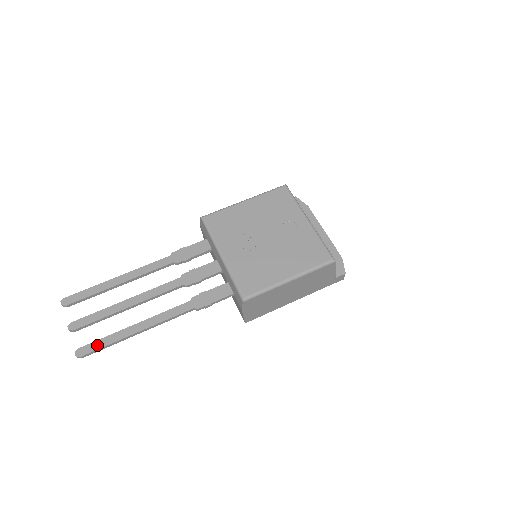
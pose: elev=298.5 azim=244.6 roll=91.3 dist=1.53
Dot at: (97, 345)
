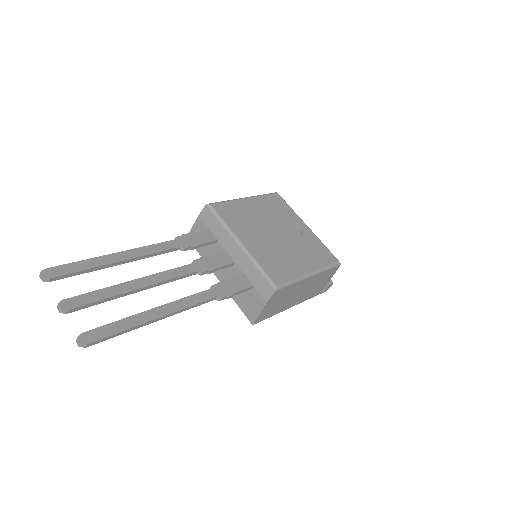
Dot at: (108, 330)
